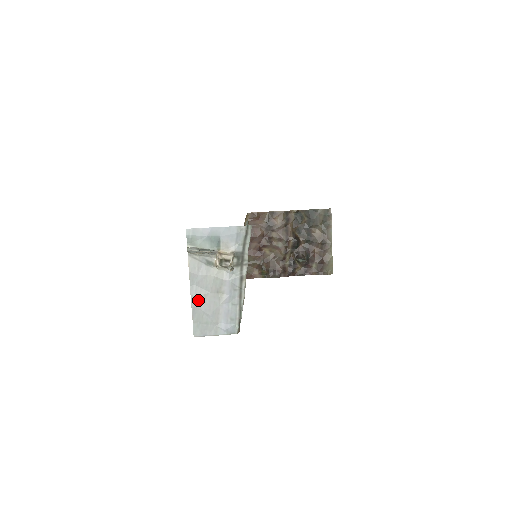
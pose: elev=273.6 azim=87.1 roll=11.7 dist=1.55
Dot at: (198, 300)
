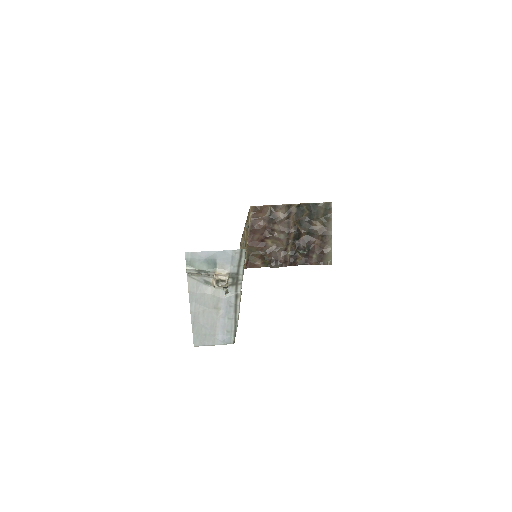
Dot at: (197, 315)
